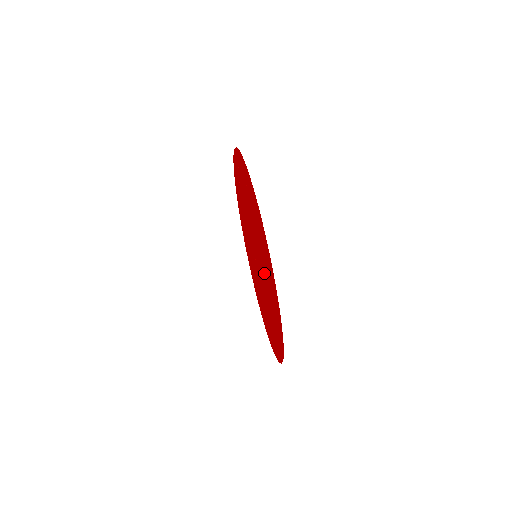
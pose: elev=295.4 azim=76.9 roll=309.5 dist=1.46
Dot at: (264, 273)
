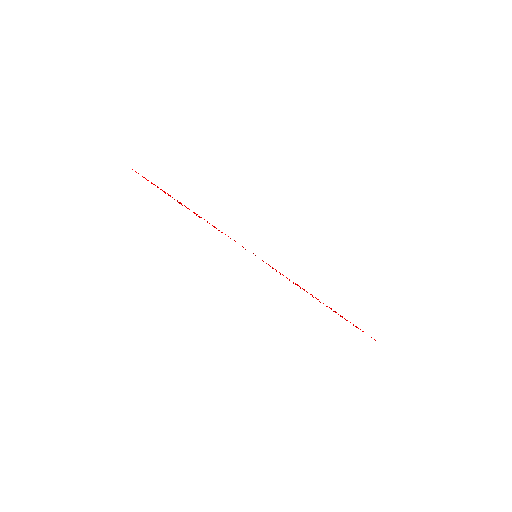
Dot at: occluded
